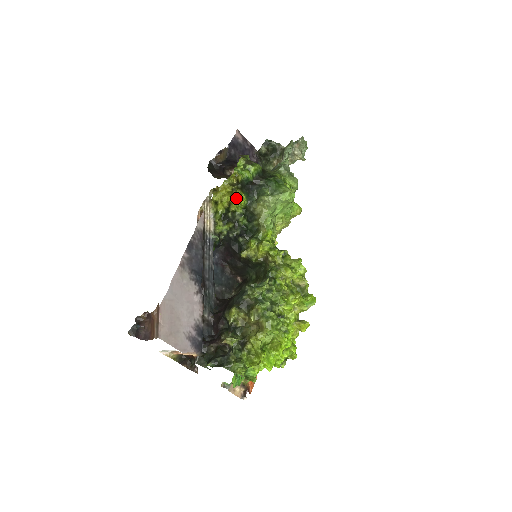
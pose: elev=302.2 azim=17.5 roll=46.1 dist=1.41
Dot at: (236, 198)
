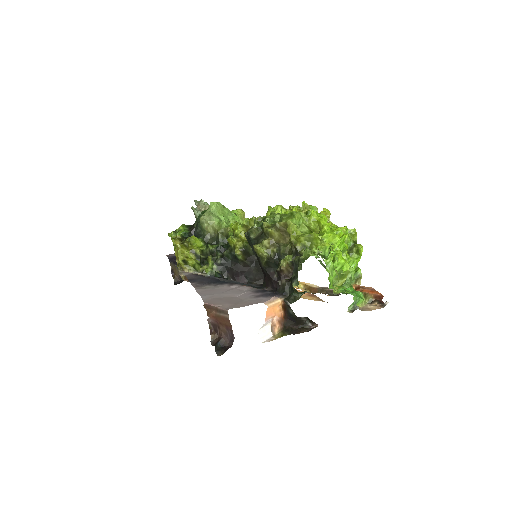
Dot at: (191, 244)
